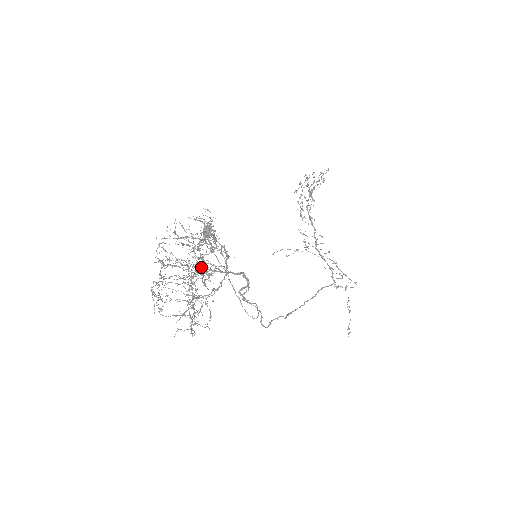
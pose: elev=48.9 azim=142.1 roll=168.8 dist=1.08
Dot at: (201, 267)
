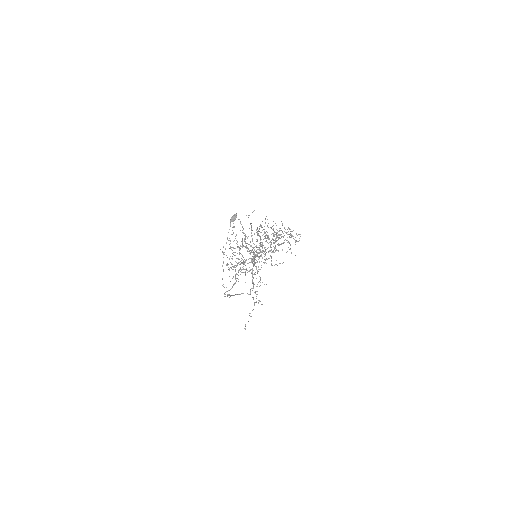
Dot at: occluded
